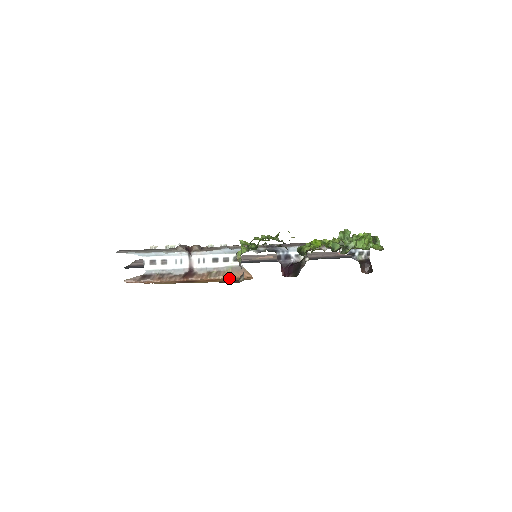
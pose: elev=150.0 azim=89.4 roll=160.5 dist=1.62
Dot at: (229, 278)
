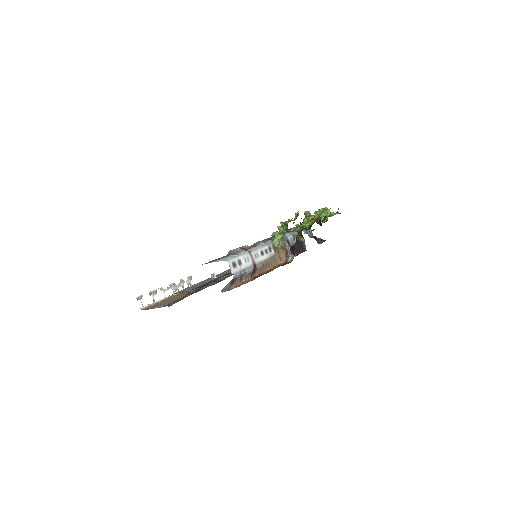
Dot at: (272, 267)
